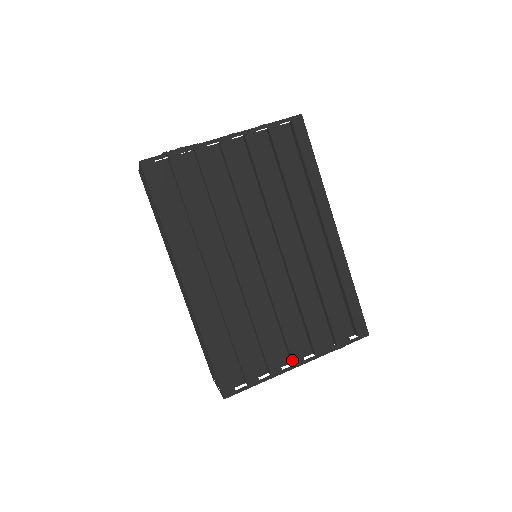
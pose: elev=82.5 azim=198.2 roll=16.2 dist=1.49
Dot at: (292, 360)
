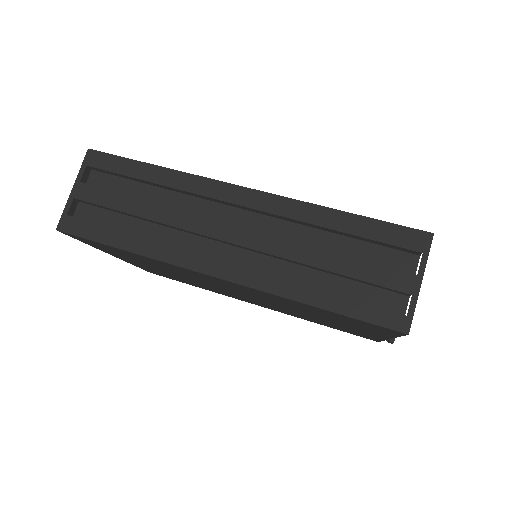
Dot at: occluded
